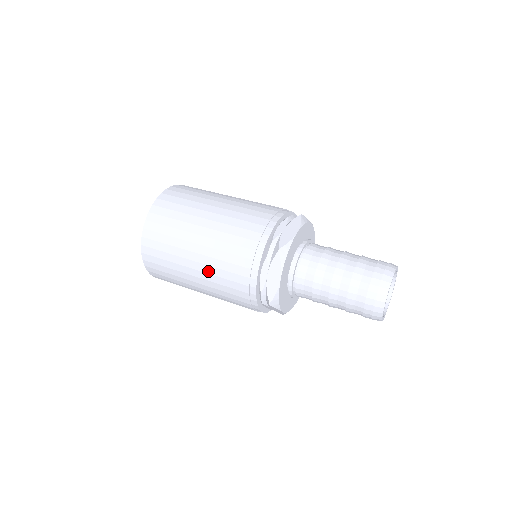
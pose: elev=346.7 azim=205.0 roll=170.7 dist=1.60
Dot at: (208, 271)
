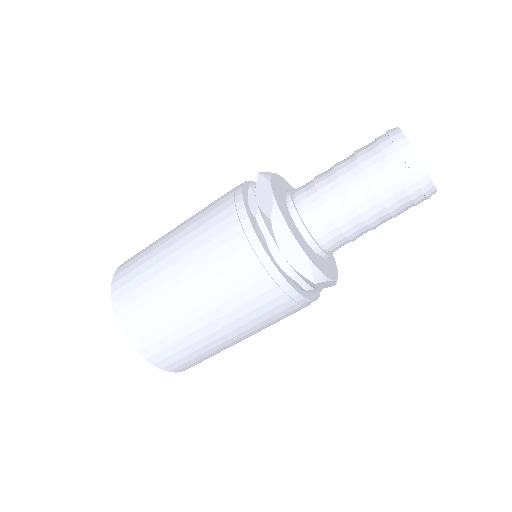
Dot at: (224, 312)
